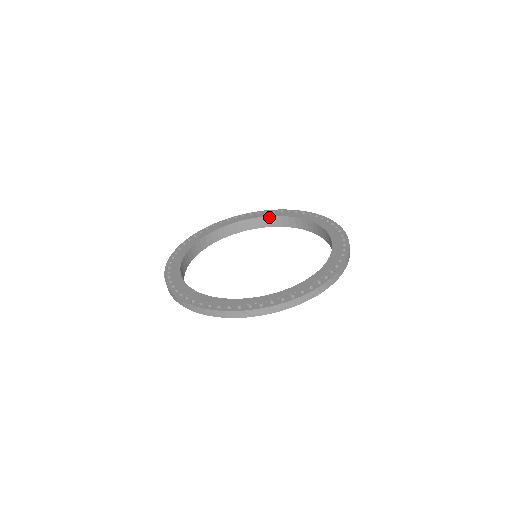
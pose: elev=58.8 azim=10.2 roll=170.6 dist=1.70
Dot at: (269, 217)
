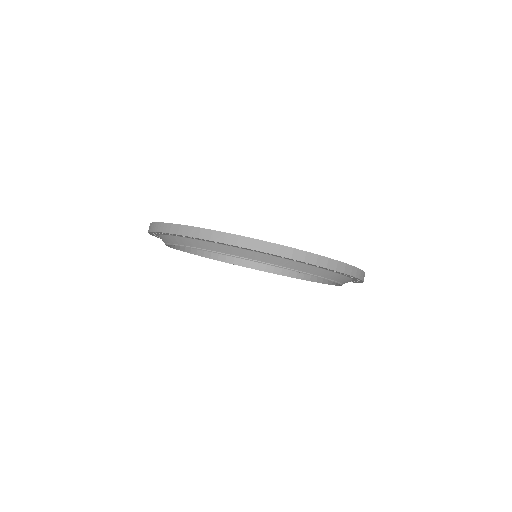
Dot at: occluded
